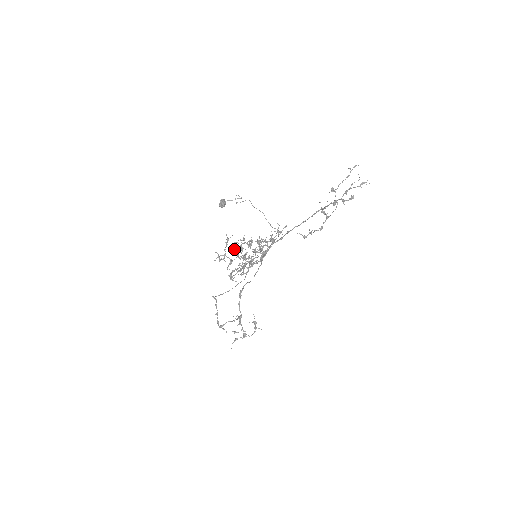
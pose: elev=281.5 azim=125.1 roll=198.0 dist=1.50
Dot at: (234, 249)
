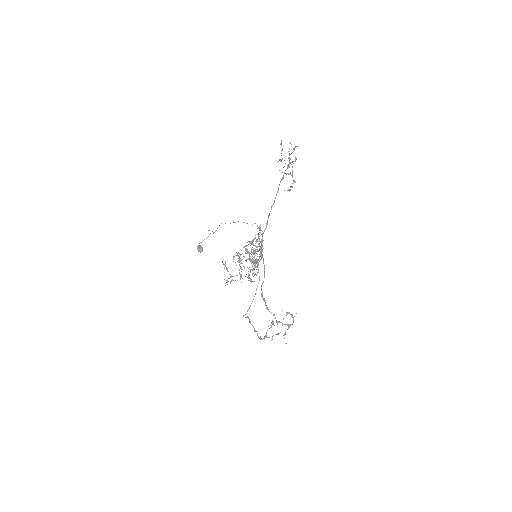
Dot at: occluded
